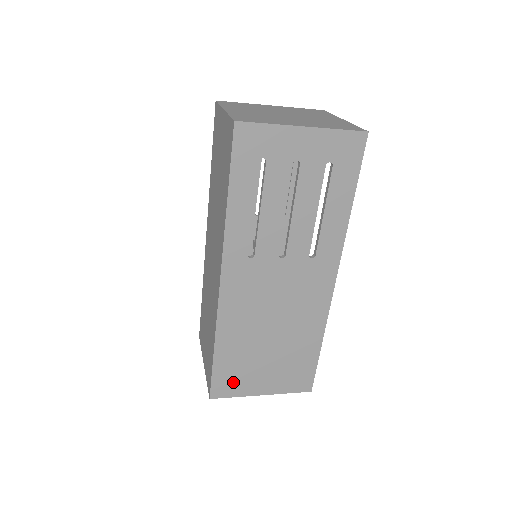
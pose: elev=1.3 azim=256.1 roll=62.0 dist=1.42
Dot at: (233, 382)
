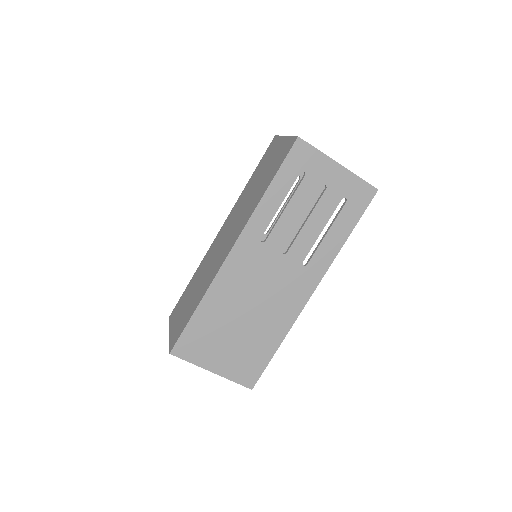
Dot at: (196, 347)
